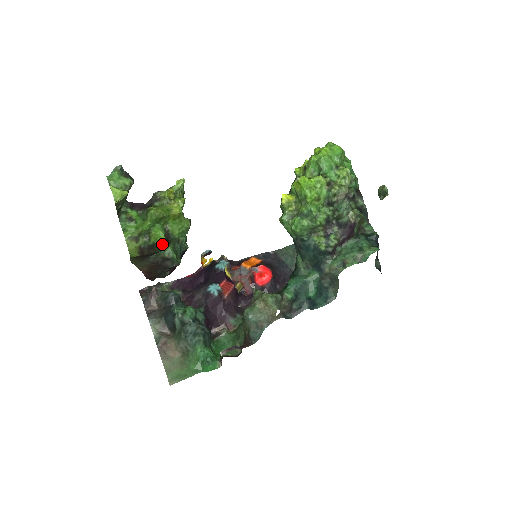
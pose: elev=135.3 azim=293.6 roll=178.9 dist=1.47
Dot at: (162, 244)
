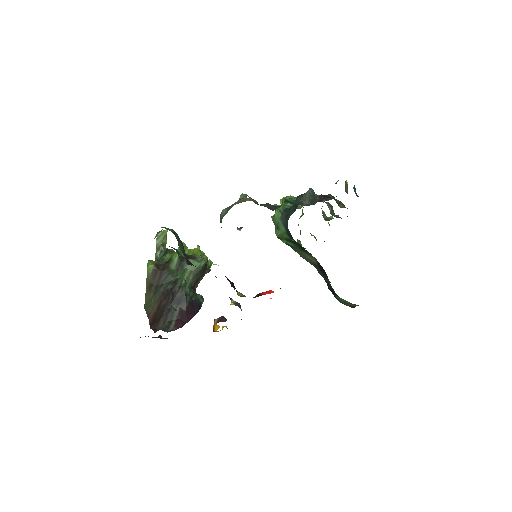
Dot at: (177, 268)
